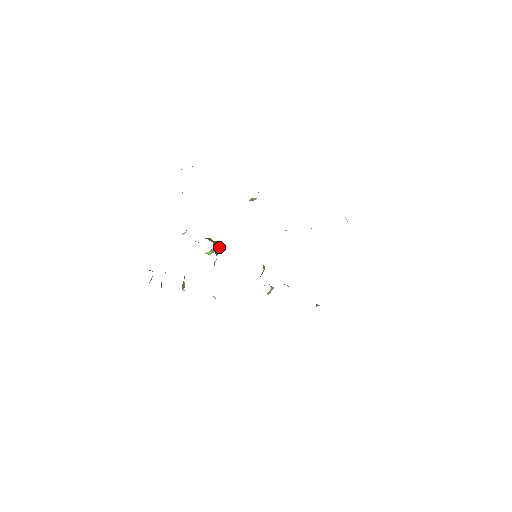
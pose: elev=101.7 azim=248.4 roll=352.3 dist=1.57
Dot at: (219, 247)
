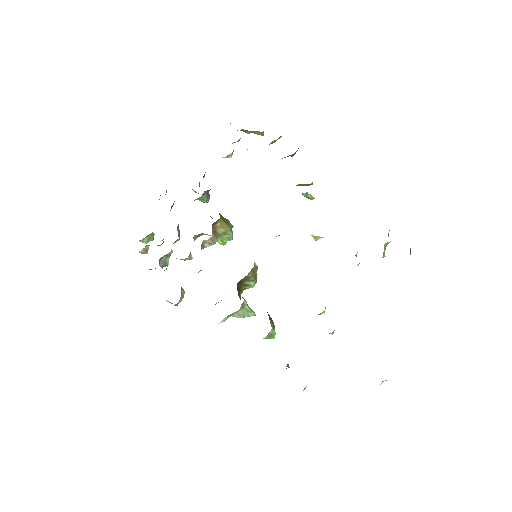
Dot at: (230, 234)
